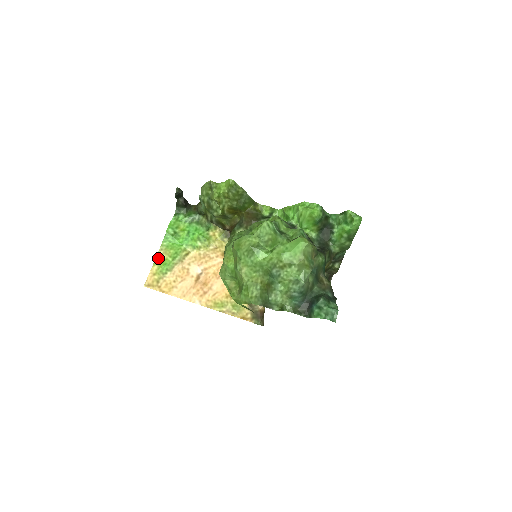
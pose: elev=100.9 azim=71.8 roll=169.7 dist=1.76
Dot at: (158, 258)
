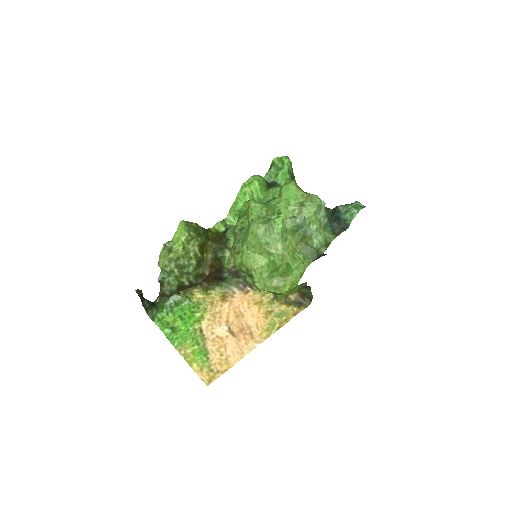
Dot at: (187, 358)
